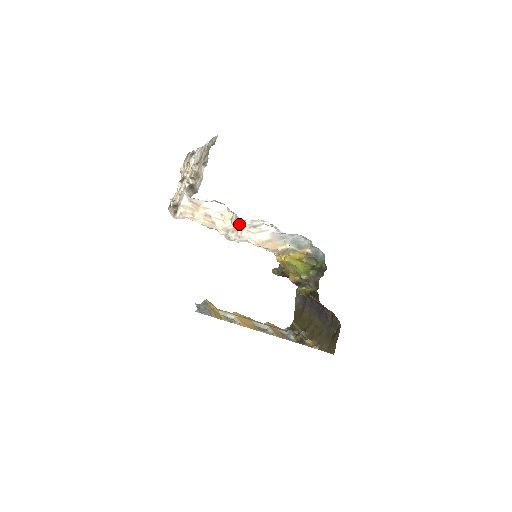
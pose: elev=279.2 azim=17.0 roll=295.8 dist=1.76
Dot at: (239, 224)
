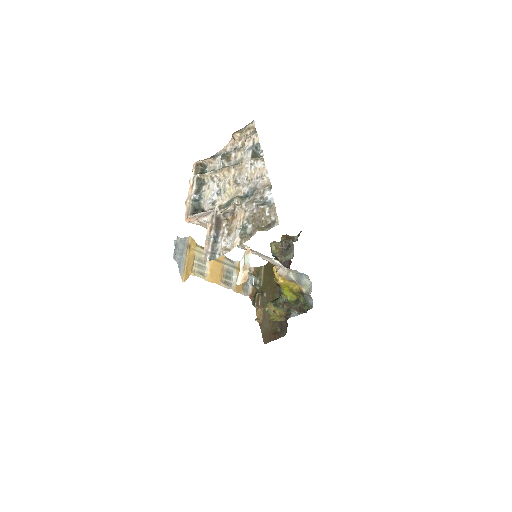
Dot at: (253, 250)
